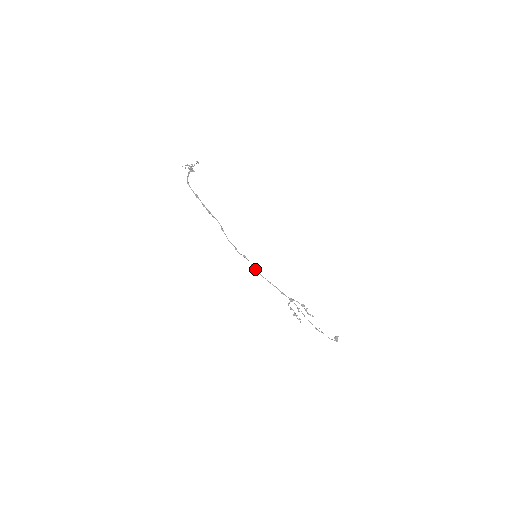
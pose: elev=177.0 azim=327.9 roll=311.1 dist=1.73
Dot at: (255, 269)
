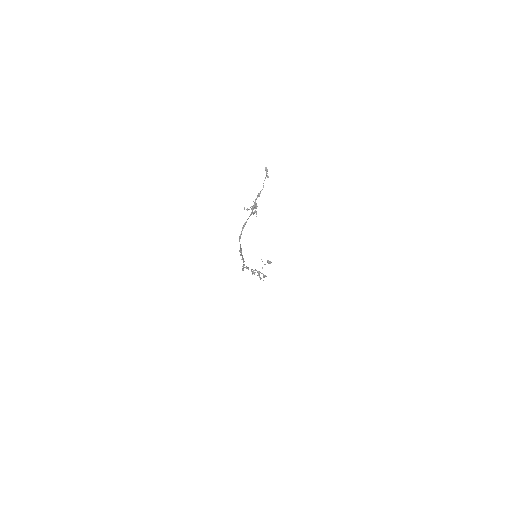
Dot at: occluded
